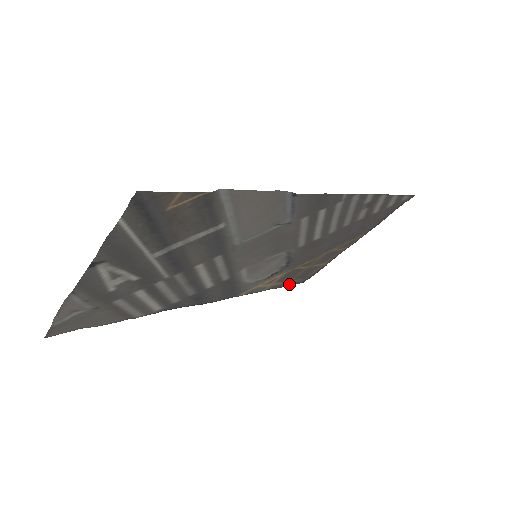
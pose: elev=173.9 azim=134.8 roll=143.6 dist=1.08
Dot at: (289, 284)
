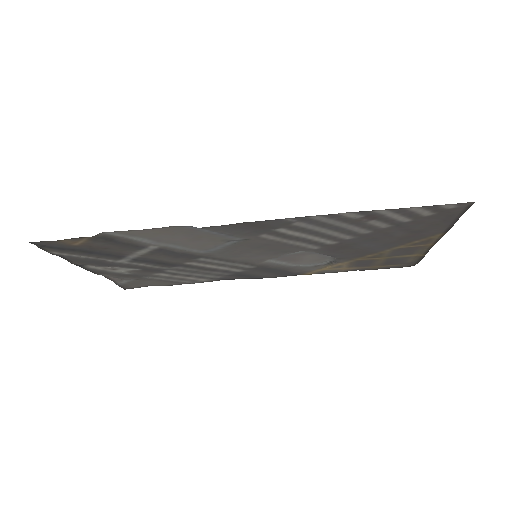
Dot at: (383, 267)
